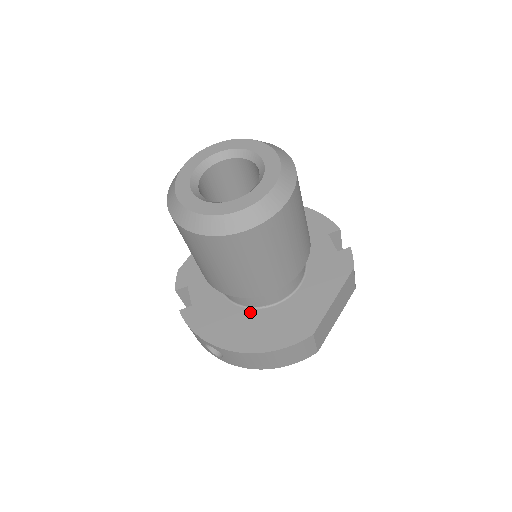
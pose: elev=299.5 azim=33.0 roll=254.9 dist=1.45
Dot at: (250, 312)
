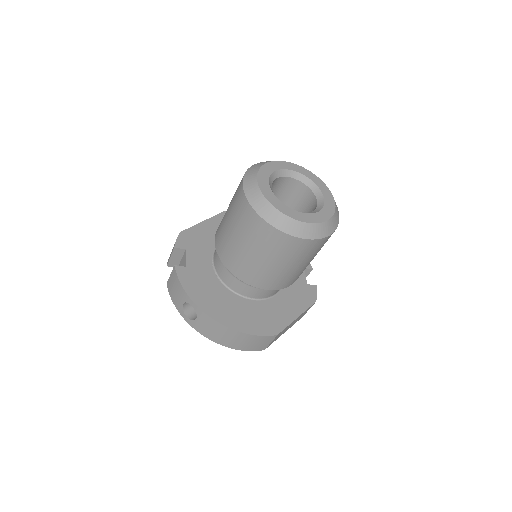
Dot at: (234, 296)
